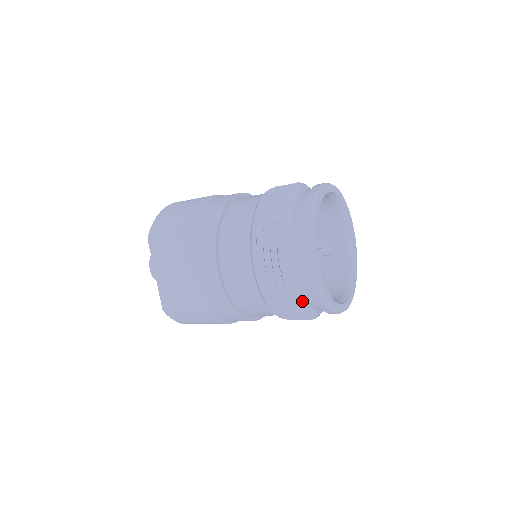
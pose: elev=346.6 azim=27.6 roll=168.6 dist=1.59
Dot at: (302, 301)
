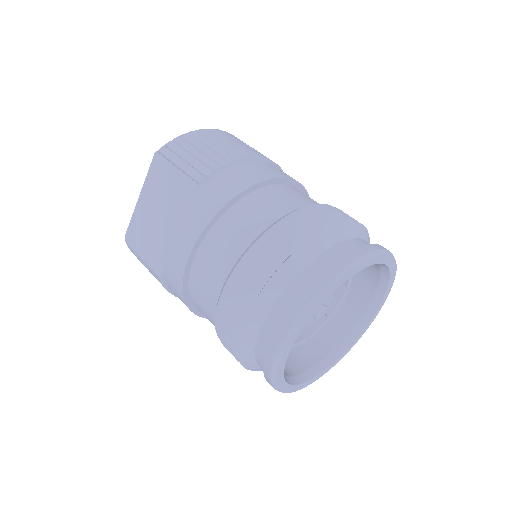
Dot at: (251, 357)
